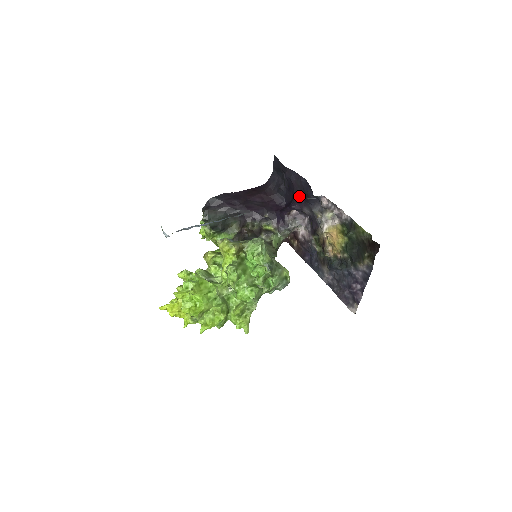
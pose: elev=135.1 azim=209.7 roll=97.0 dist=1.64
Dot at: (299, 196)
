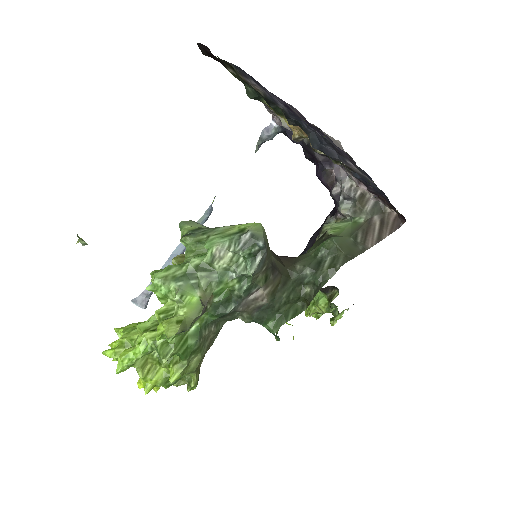
Dot at: occluded
